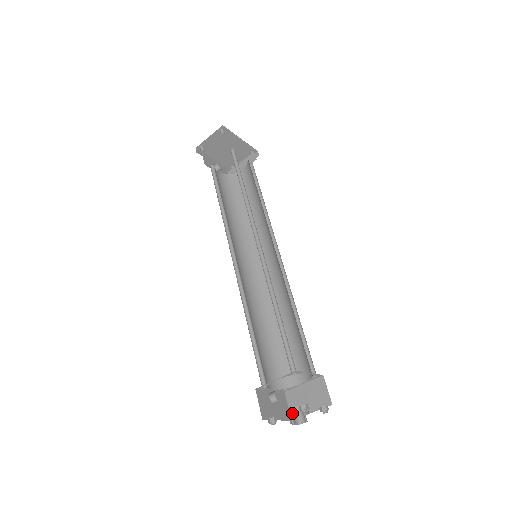
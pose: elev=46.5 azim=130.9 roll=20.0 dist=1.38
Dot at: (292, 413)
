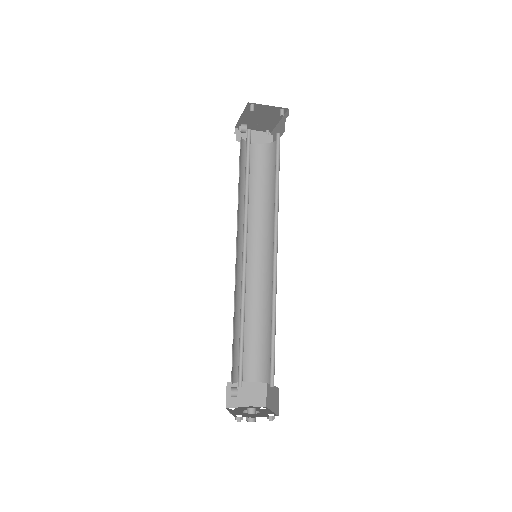
Dot at: (228, 402)
